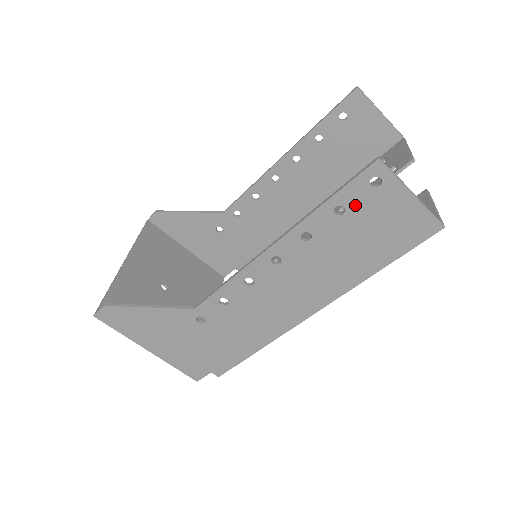
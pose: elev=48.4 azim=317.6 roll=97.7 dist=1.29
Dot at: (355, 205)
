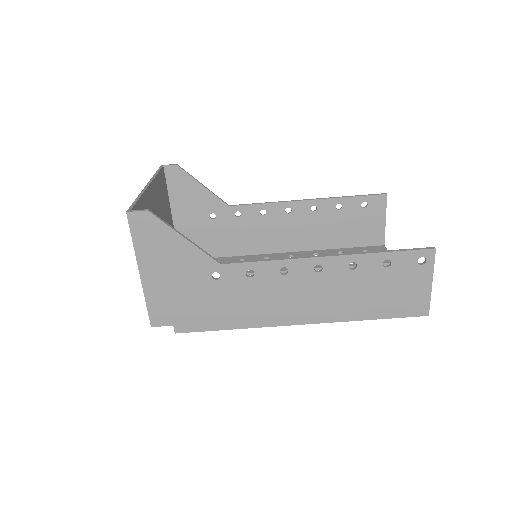
Dot at: (398, 267)
